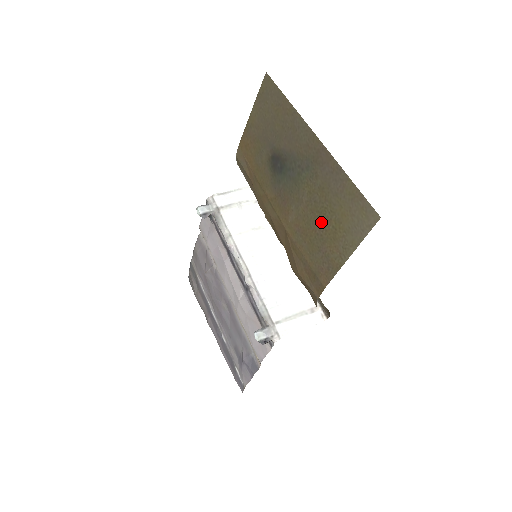
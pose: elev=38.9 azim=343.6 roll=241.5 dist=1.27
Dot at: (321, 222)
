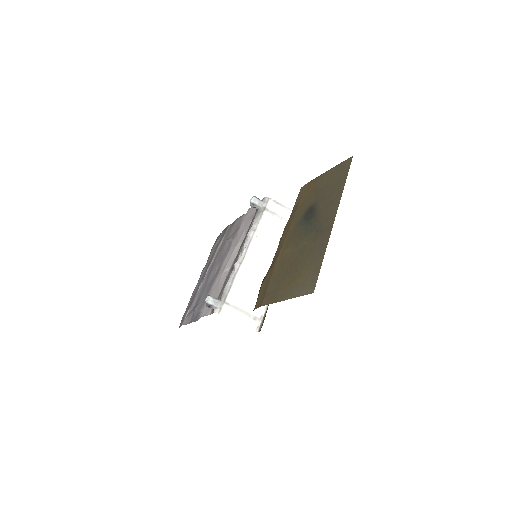
Dot at: (293, 268)
